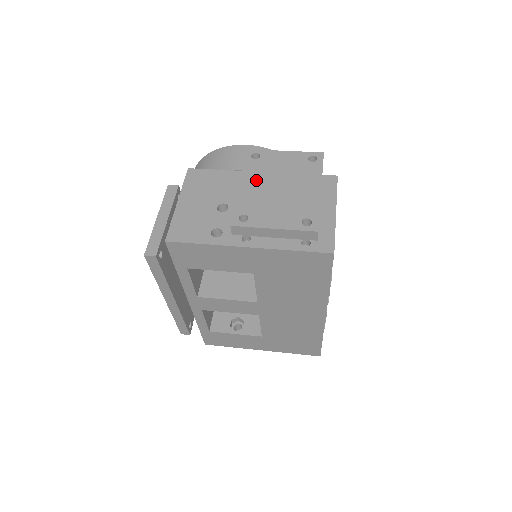
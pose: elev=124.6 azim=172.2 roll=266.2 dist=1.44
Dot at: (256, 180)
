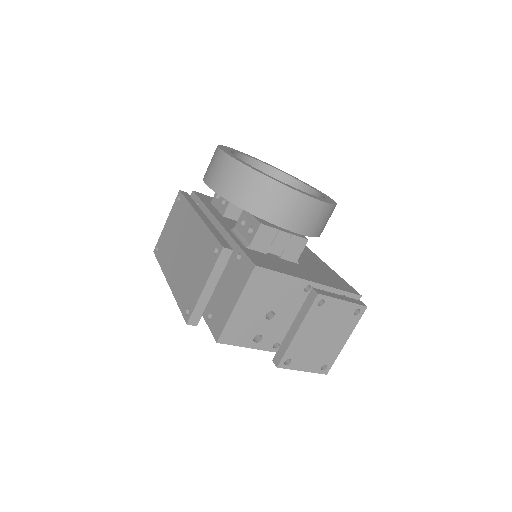
Dot at: (311, 328)
